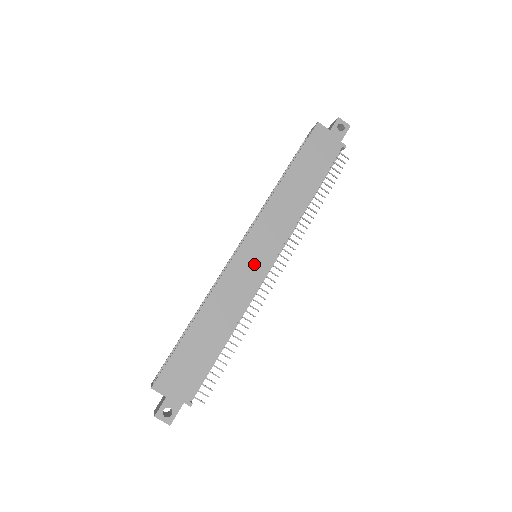
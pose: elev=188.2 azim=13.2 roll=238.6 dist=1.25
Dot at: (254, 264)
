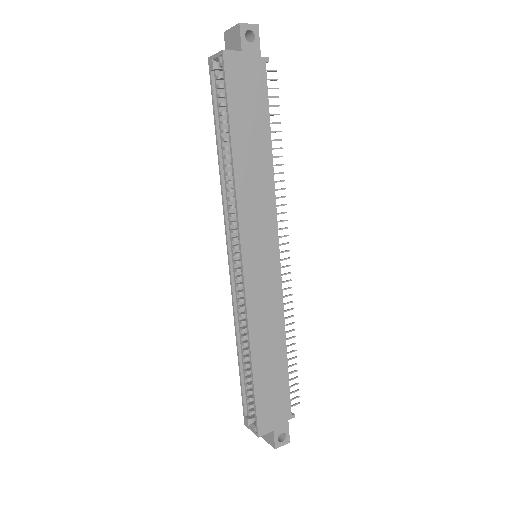
Dot at: (265, 270)
